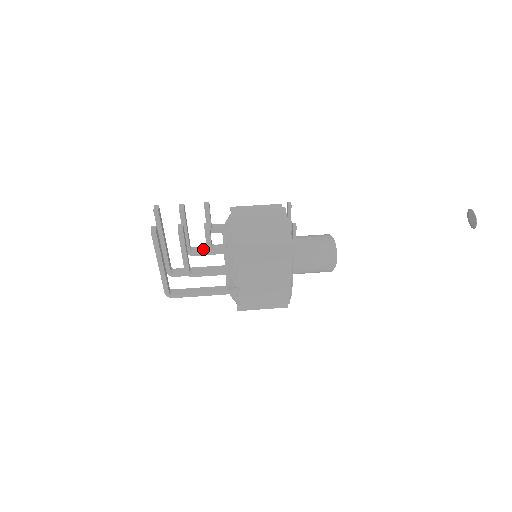
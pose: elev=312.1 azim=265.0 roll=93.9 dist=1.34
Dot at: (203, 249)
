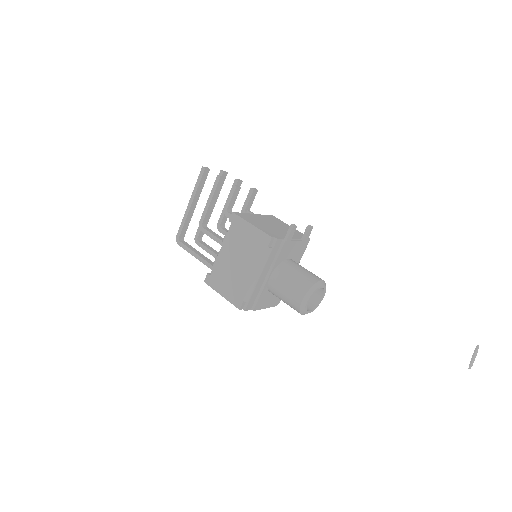
Dot at: occluded
